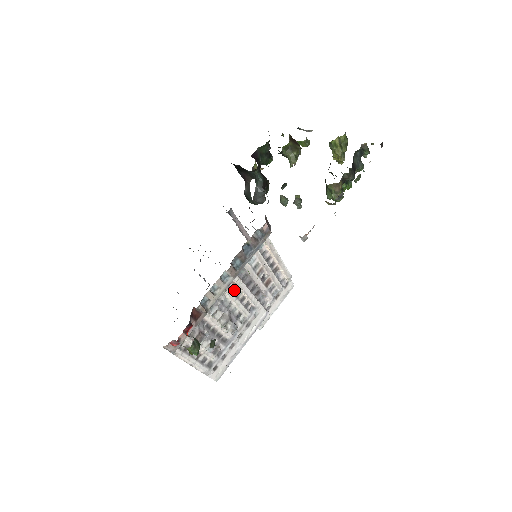
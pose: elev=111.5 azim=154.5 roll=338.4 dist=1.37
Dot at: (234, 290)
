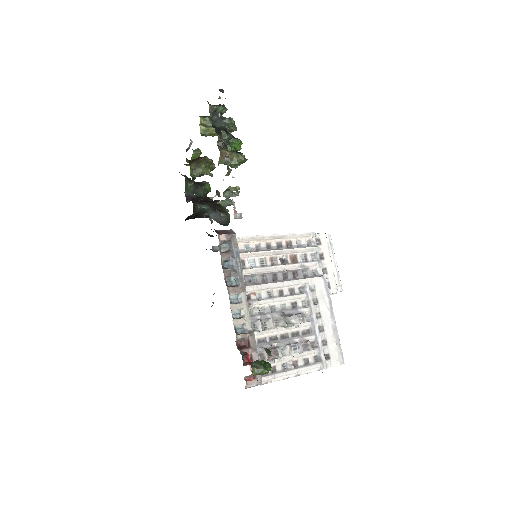
Dot at: (261, 296)
